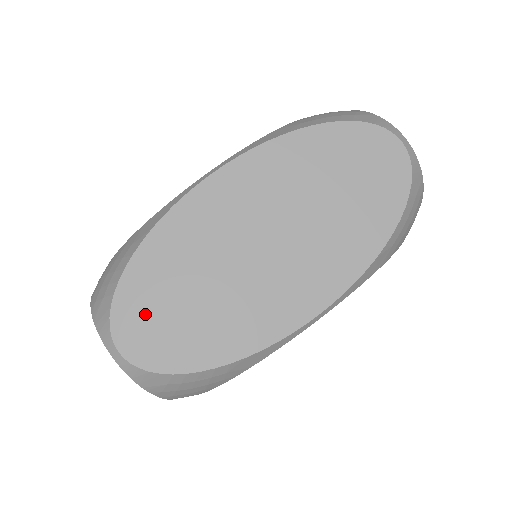
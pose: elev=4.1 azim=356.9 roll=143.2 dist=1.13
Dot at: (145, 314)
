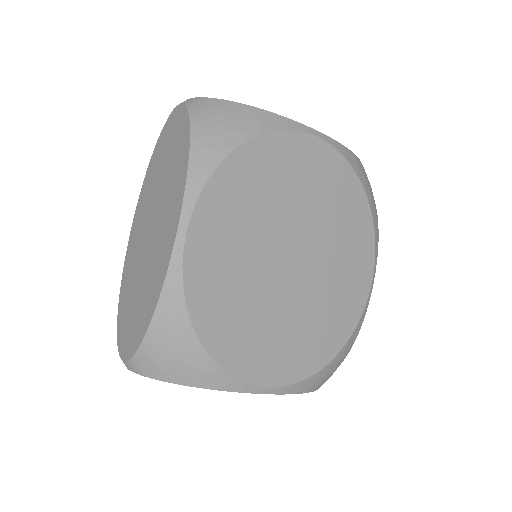
Dot at: (126, 327)
